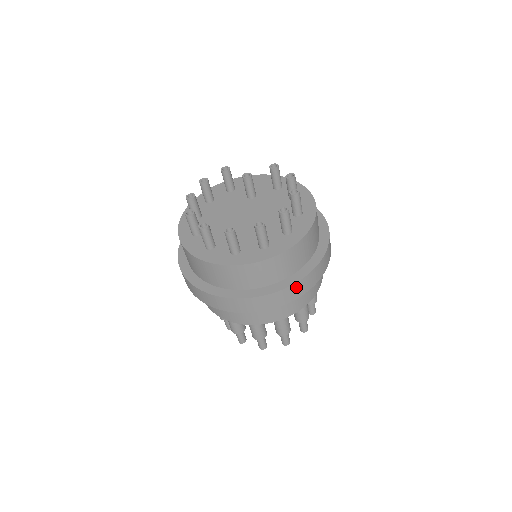
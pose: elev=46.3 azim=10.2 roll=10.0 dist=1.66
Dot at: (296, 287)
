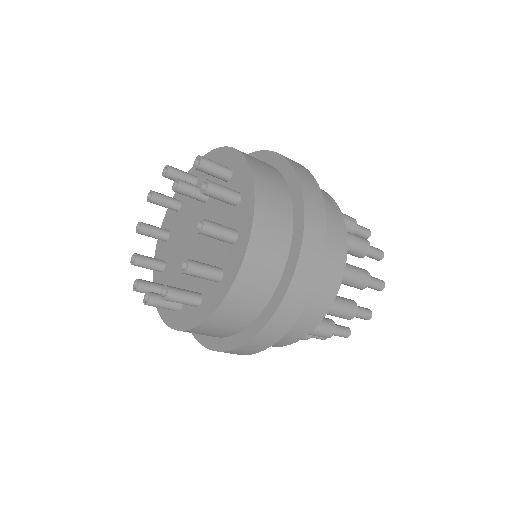
Dot at: (260, 338)
